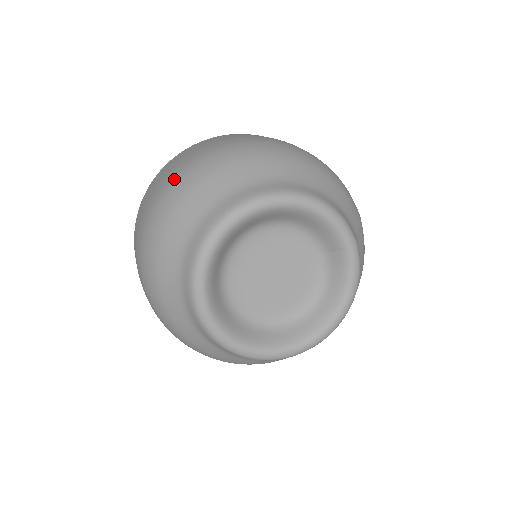
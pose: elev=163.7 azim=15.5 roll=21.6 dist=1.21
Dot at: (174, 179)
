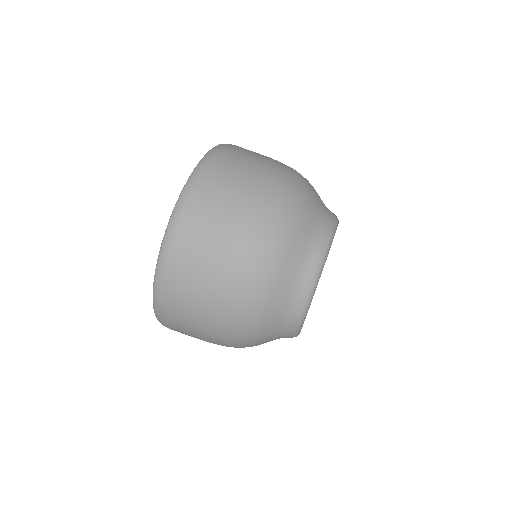
Dot at: (265, 219)
